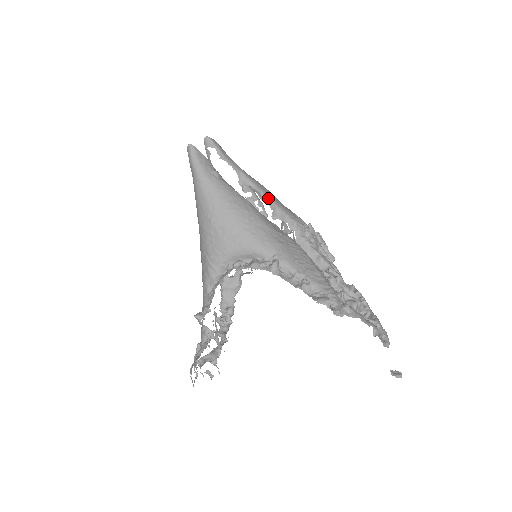
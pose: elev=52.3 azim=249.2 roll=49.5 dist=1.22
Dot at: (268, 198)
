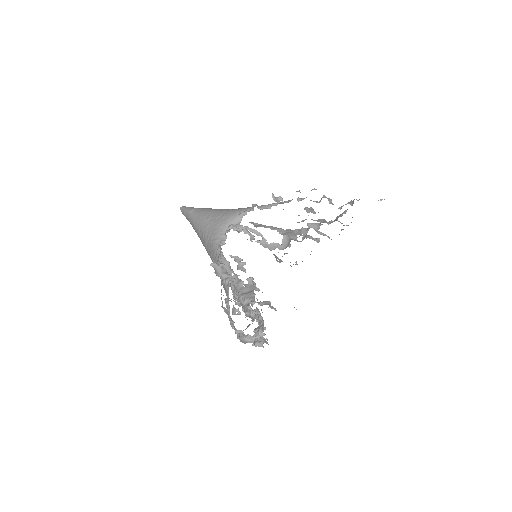
Dot at: occluded
